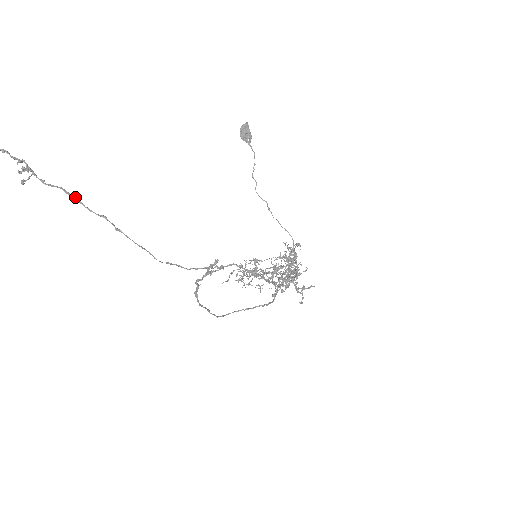
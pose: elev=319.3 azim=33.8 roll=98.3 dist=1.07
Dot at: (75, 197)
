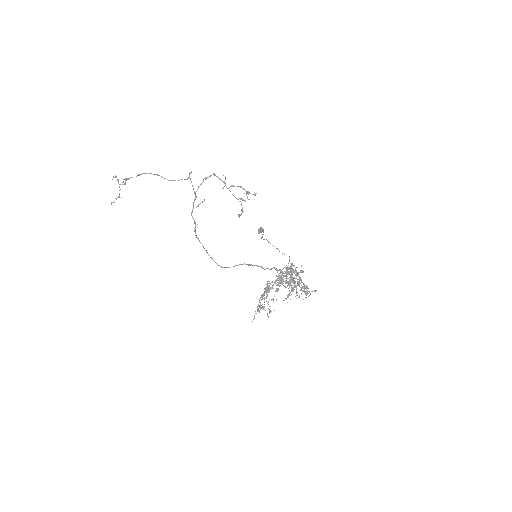
Dot at: (139, 174)
